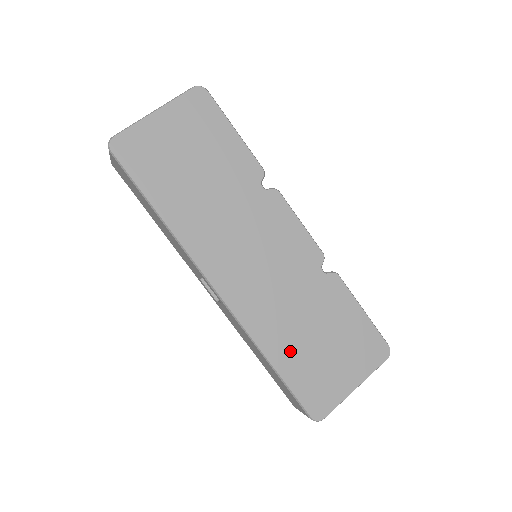
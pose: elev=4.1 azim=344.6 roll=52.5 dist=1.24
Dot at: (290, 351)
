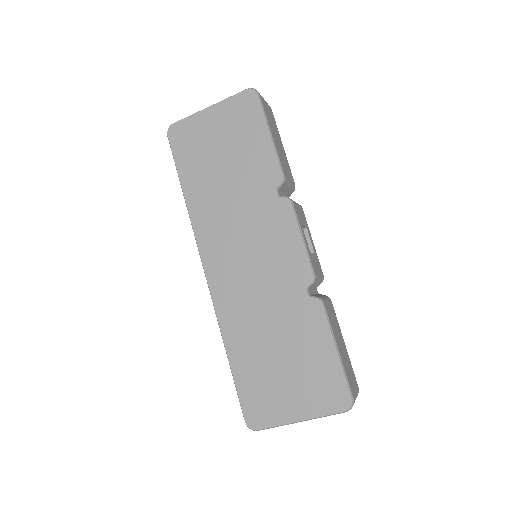
Dot at: (248, 353)
